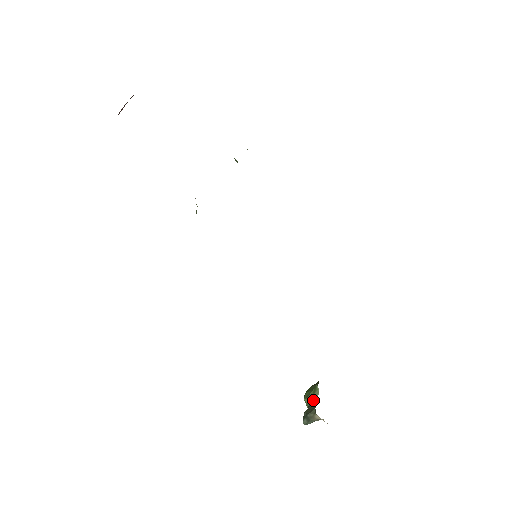
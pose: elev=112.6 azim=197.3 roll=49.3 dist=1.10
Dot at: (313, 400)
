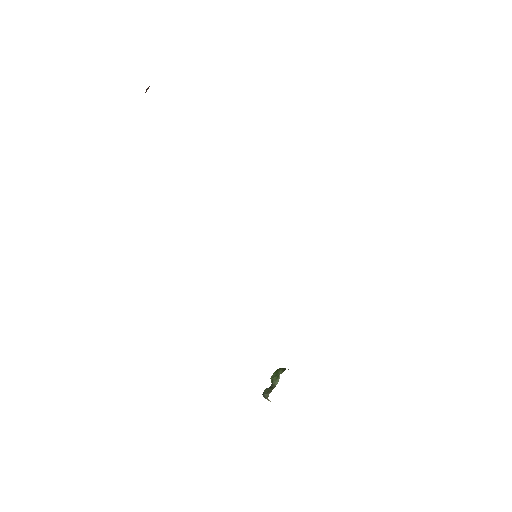
Dot at: (274, 383)
